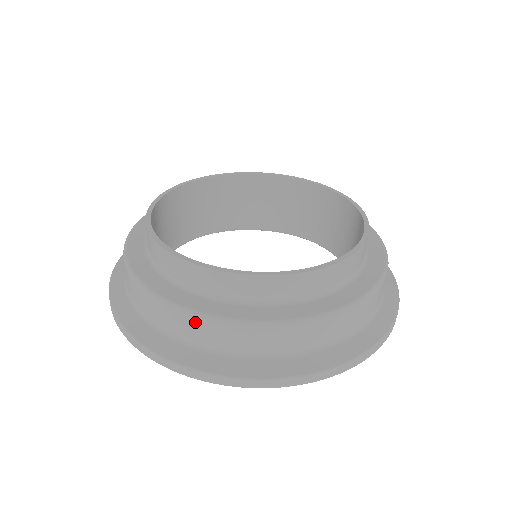
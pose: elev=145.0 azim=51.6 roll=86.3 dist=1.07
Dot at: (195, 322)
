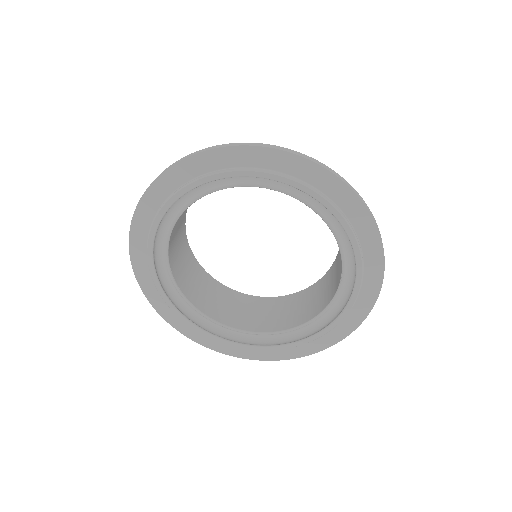
Dot at: occluded
